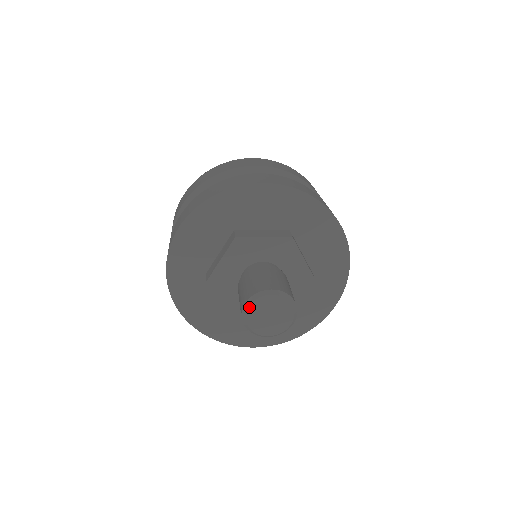
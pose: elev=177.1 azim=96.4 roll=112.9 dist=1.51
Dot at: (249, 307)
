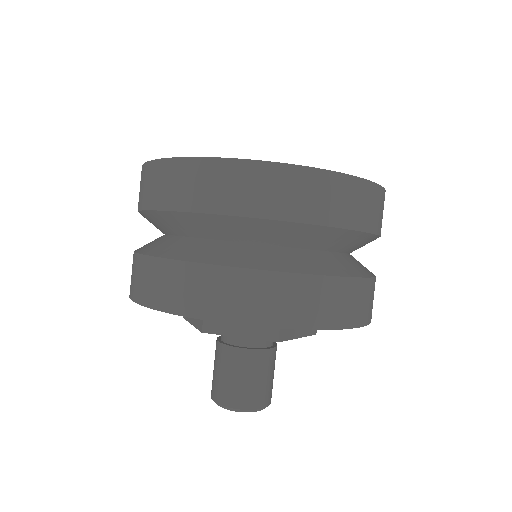
Dot at: occluded
